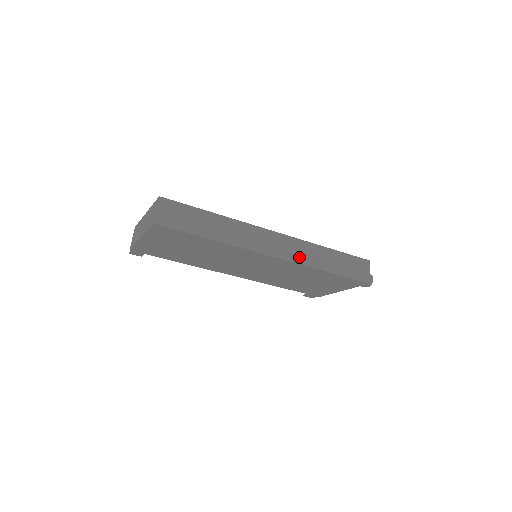
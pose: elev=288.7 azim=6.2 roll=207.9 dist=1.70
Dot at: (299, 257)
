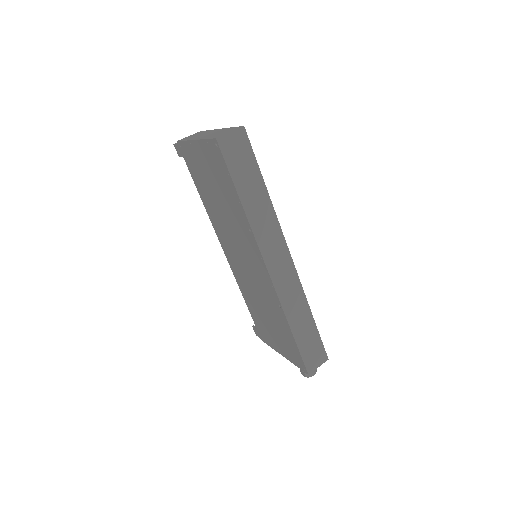
Dot at: (285, 294)
